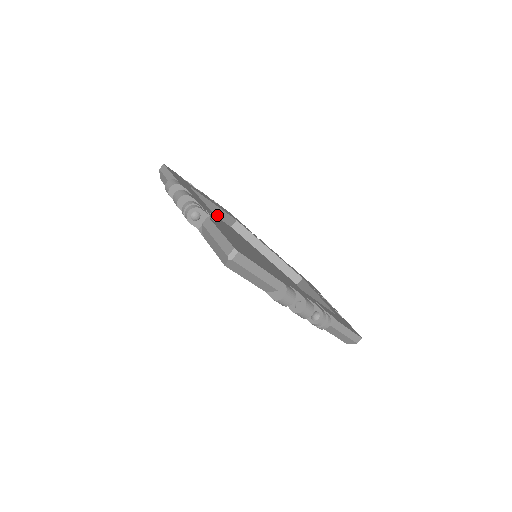
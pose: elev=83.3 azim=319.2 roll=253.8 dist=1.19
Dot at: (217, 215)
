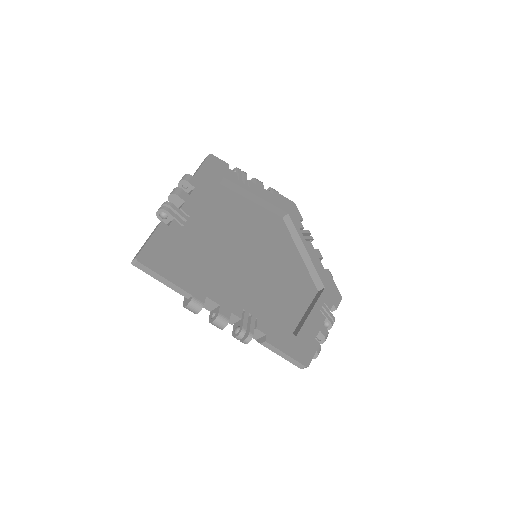
Dot at: (263, 205)
